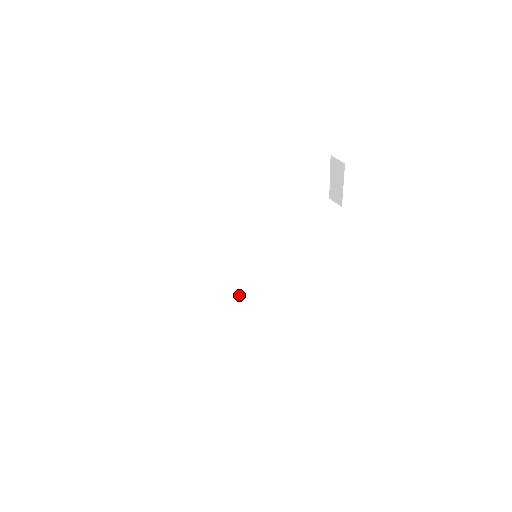
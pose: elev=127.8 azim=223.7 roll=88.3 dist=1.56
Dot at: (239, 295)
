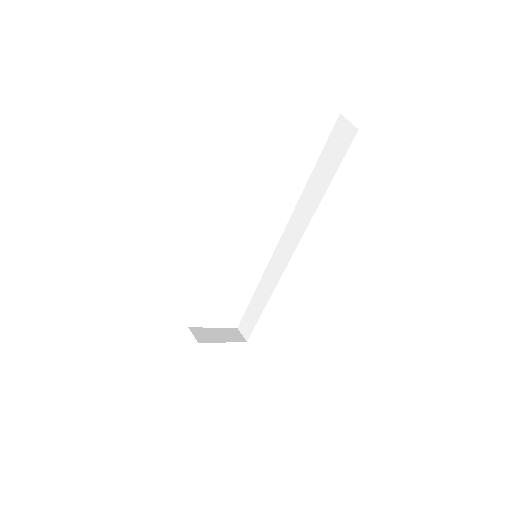
Dot at: (276, 273)
